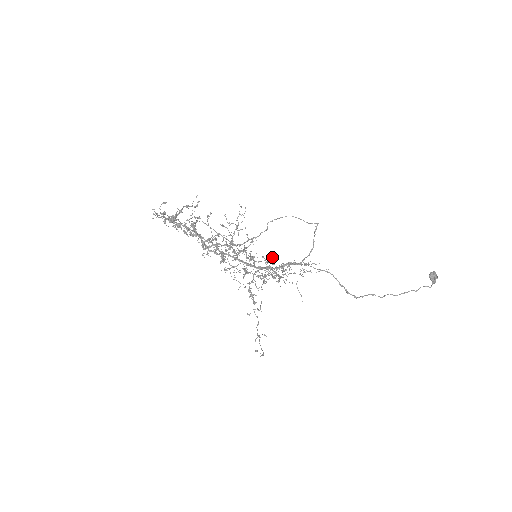
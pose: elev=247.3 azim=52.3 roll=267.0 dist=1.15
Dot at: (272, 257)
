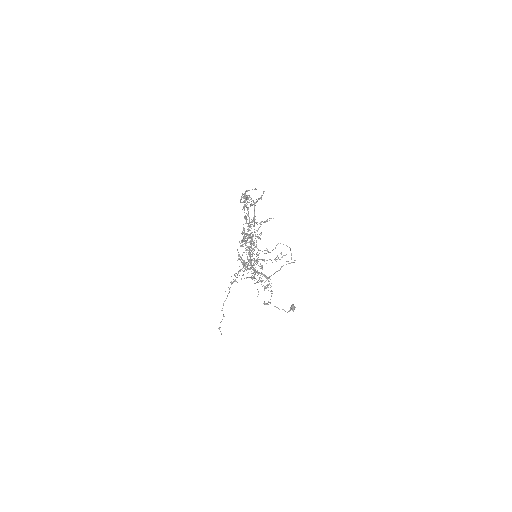
Dot at: occluded
